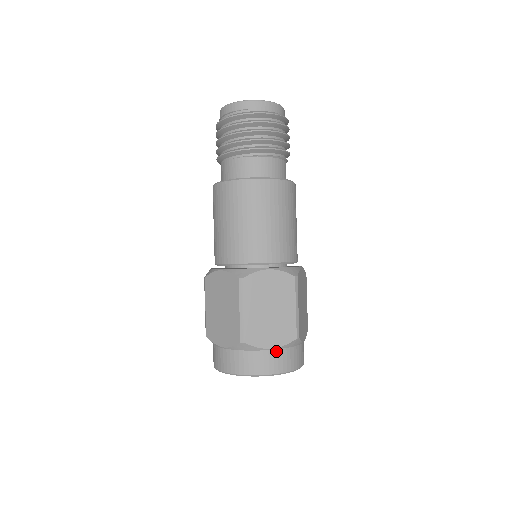
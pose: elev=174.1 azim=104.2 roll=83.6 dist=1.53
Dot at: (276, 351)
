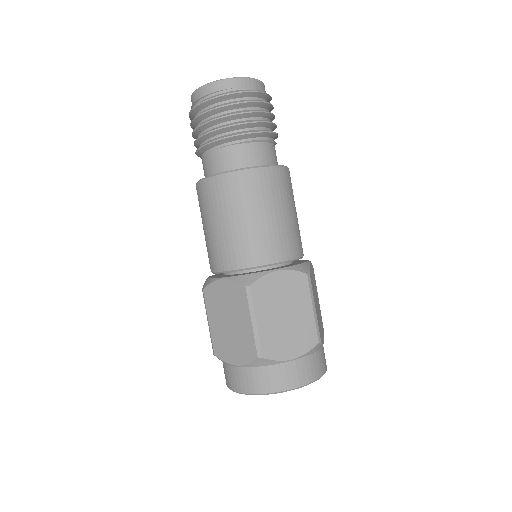
Dot at: (298, 361)
